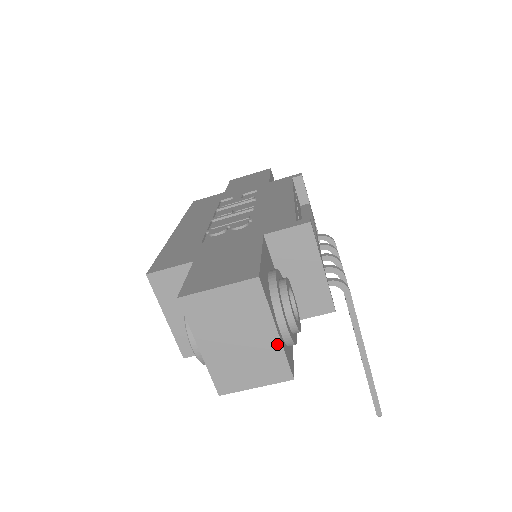
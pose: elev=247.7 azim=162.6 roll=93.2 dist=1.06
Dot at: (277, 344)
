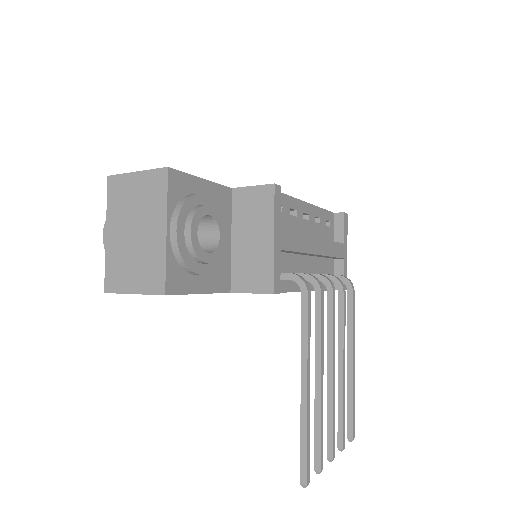
Dot at: (162, 246)
